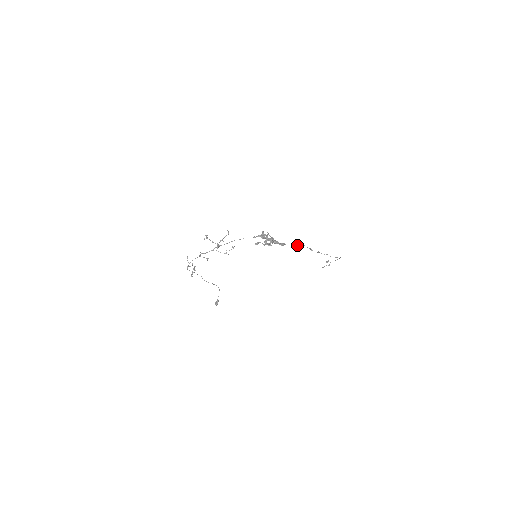
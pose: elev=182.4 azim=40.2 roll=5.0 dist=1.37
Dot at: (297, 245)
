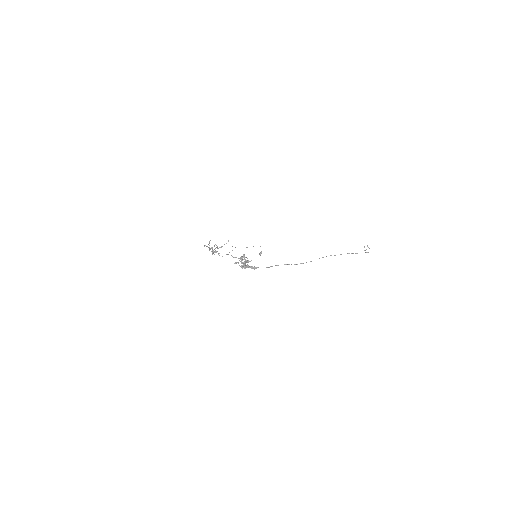
Dot at: occluded
